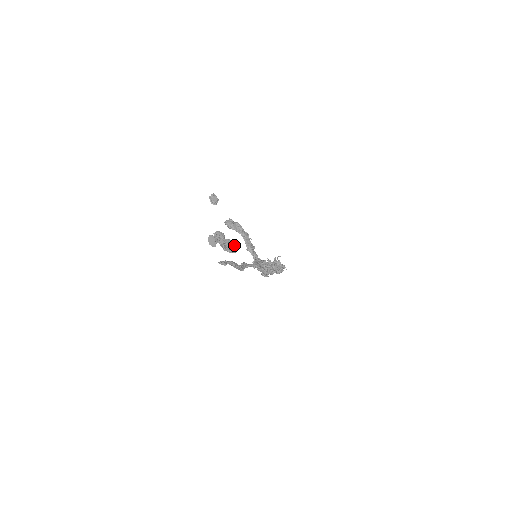
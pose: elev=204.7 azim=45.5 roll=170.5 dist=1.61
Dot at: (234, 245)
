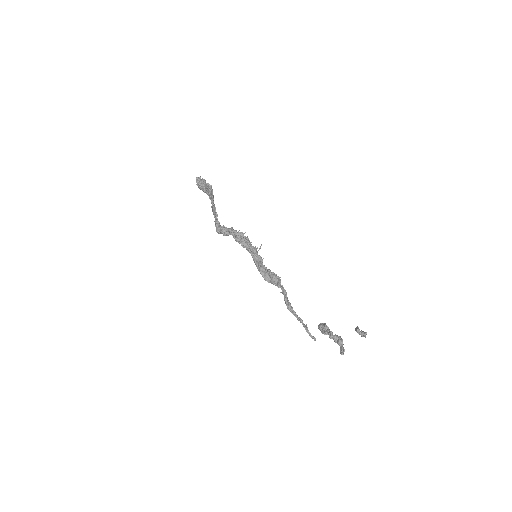
Dot at: occluded
